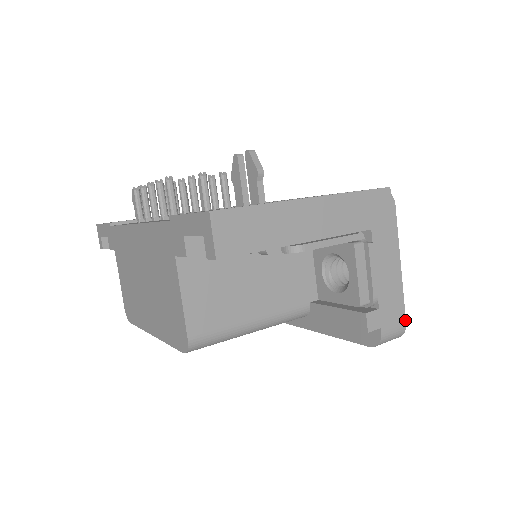
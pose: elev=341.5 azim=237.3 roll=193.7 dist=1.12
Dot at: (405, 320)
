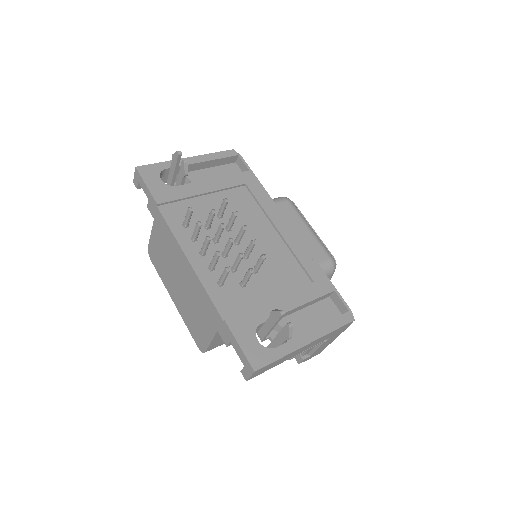
Dot at: occluded
